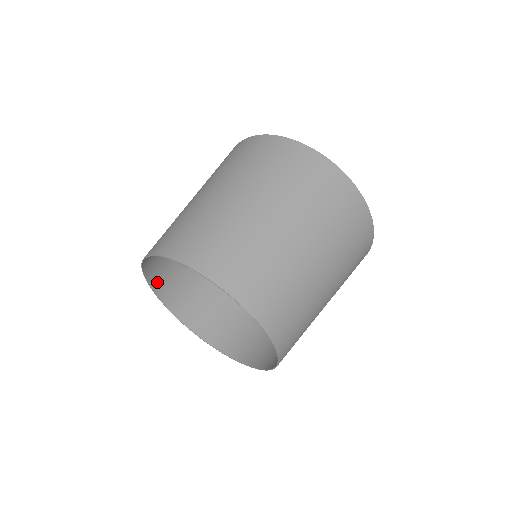
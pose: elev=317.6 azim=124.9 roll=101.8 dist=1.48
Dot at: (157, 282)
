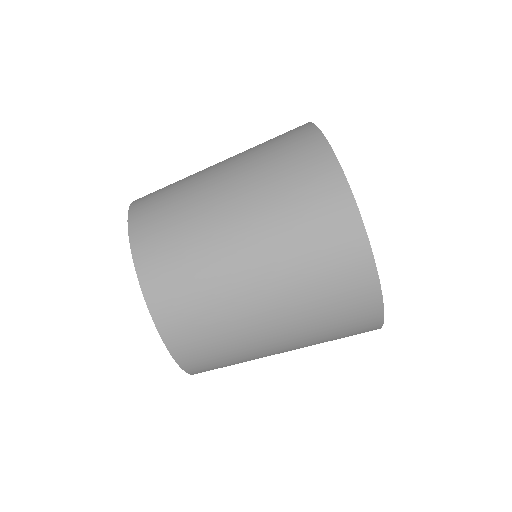
Dot at: occluded
